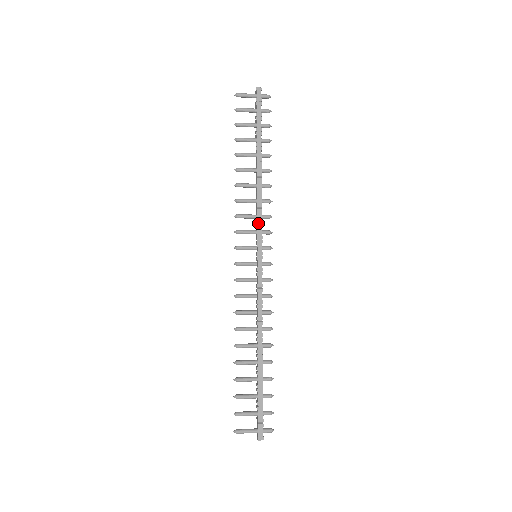
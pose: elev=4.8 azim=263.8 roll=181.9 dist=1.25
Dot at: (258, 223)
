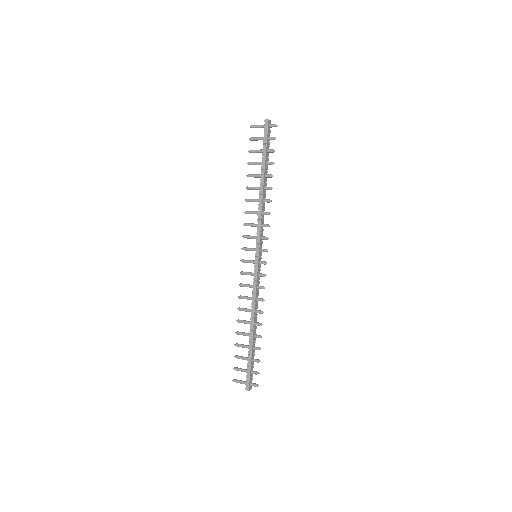
Dot at: (258, 231)
